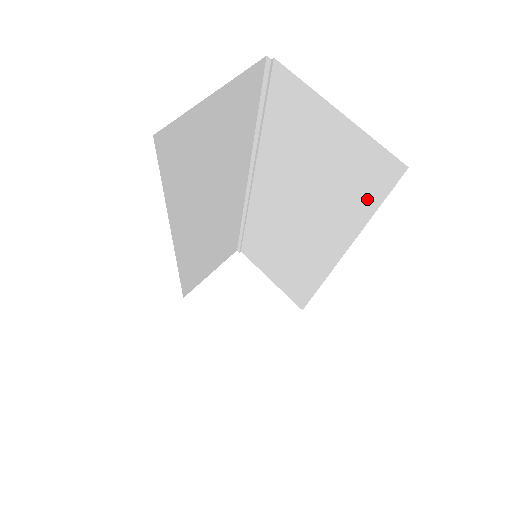
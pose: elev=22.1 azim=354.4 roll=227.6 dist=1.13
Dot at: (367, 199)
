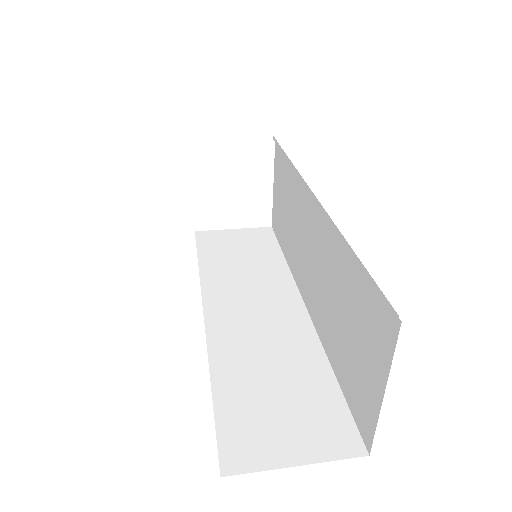
Dot at: (345, 384)
